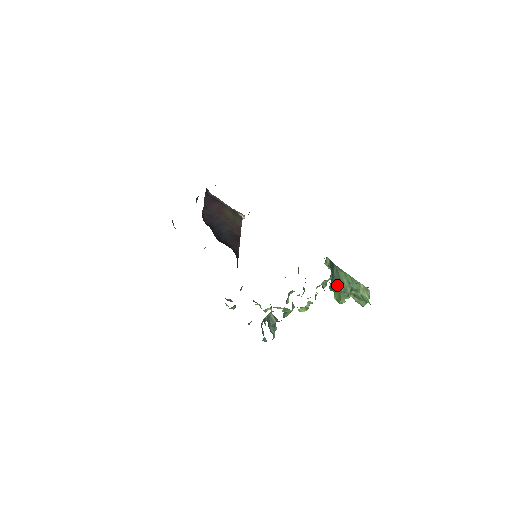
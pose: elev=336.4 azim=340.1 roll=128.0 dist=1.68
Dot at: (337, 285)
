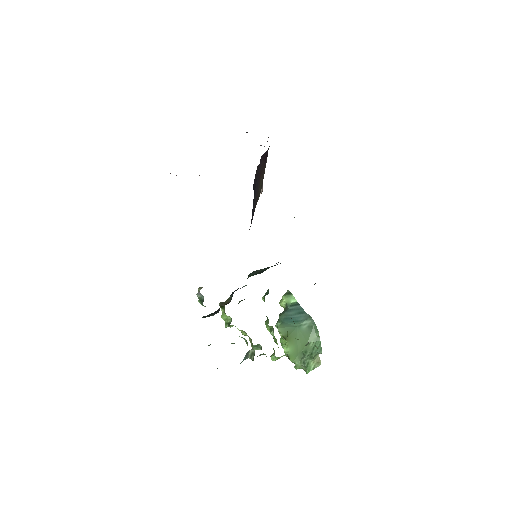
Dot at: occluded
